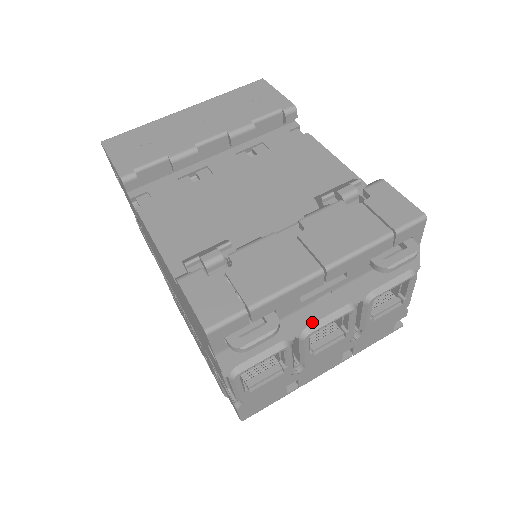
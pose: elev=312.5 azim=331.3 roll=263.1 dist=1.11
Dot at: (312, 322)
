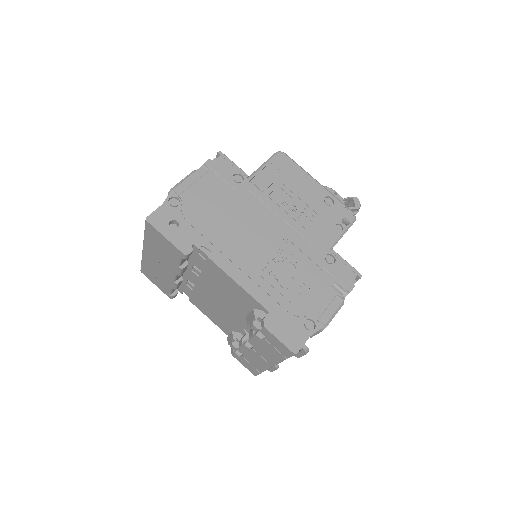
Dot at: occluded
